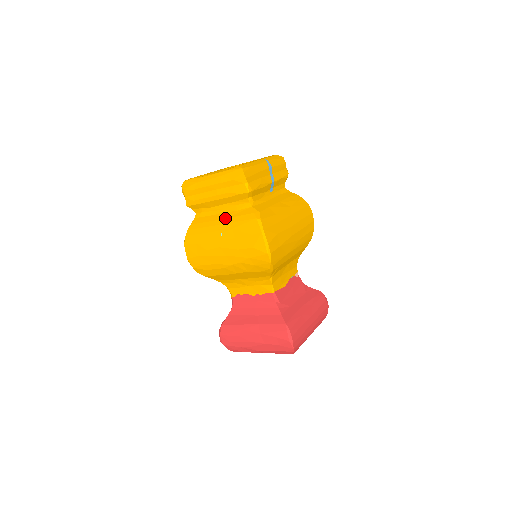
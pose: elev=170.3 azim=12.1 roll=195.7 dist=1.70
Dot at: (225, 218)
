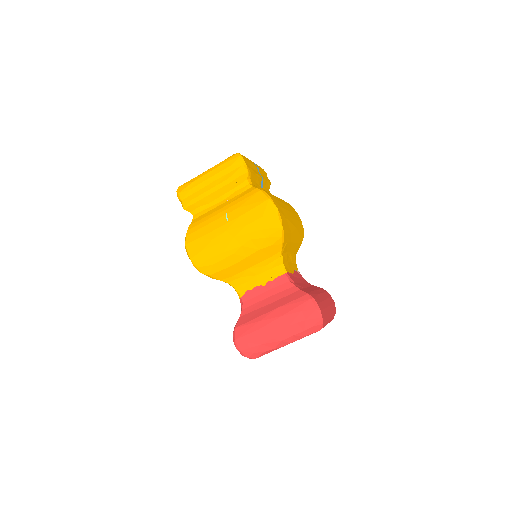
Dot at: (227, 204)
